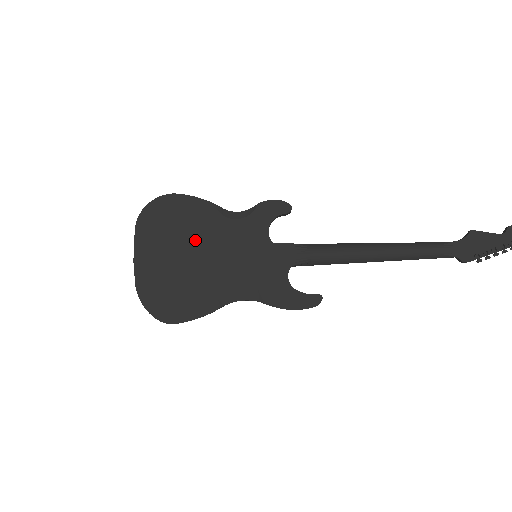
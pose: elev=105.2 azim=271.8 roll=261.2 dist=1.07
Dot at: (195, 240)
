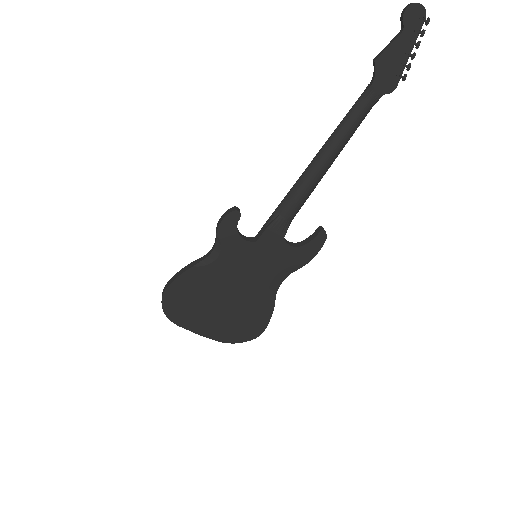
Dot at: (214, 293)
